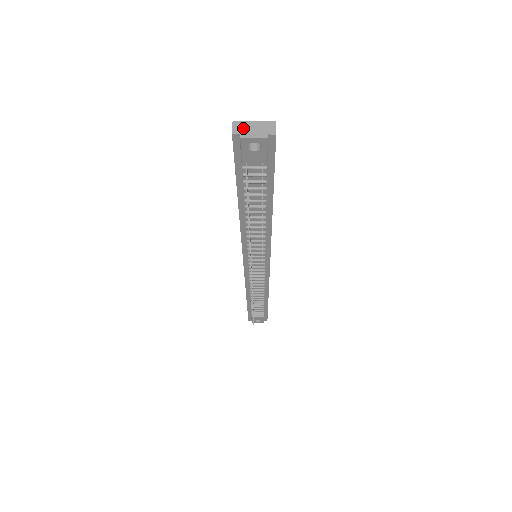
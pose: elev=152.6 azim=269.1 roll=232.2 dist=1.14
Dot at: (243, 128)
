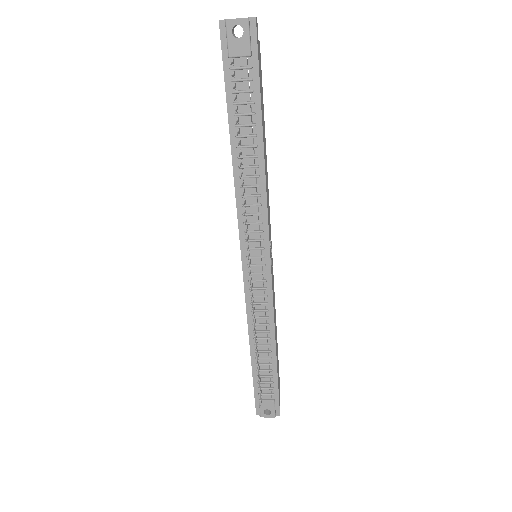
Dot at: (229, 19)
